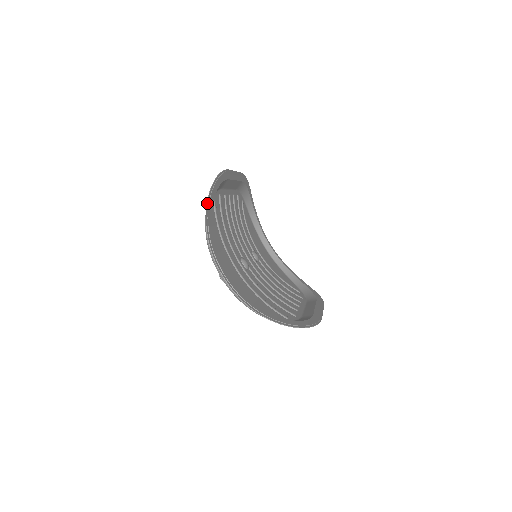
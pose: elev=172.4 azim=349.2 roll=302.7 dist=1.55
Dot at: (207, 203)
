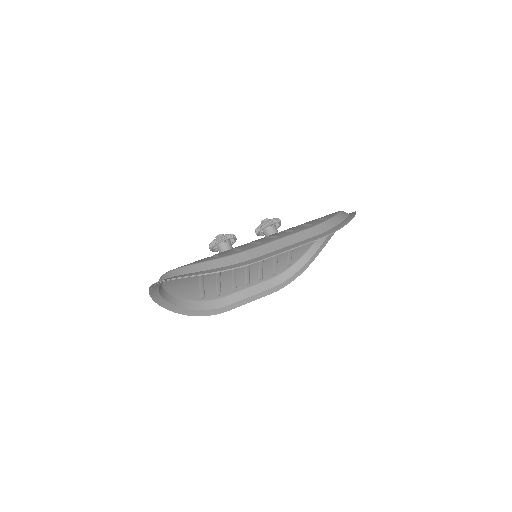
Dot at: (179, 278)
